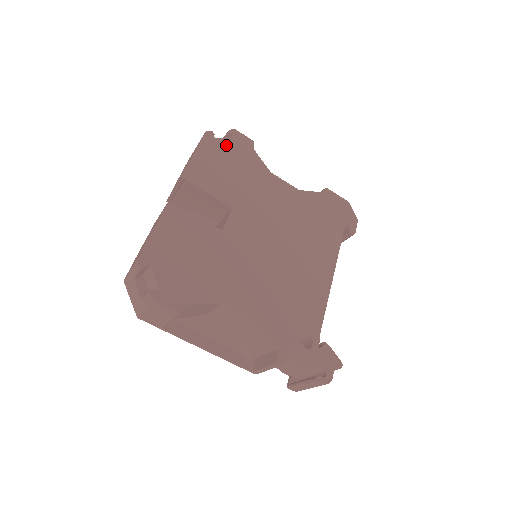
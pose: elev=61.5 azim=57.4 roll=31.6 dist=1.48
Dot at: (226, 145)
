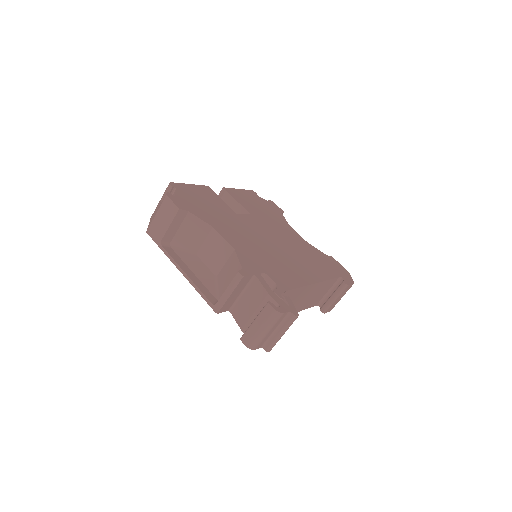
Dot at: (263, 201)
